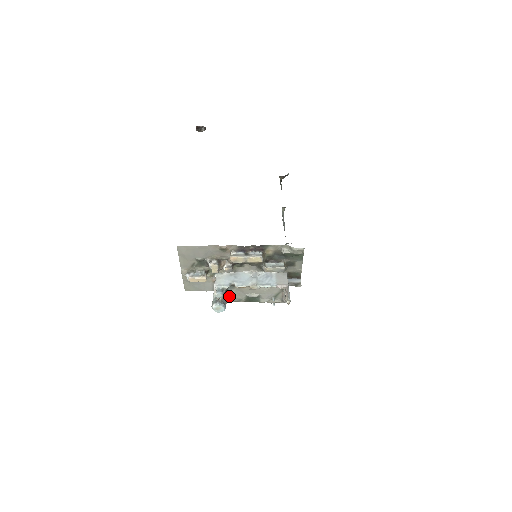
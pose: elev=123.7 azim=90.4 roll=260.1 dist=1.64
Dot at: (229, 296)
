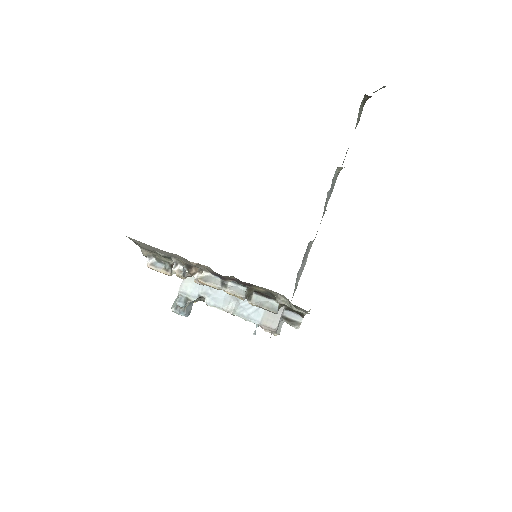
Dot at: (200, 299)
